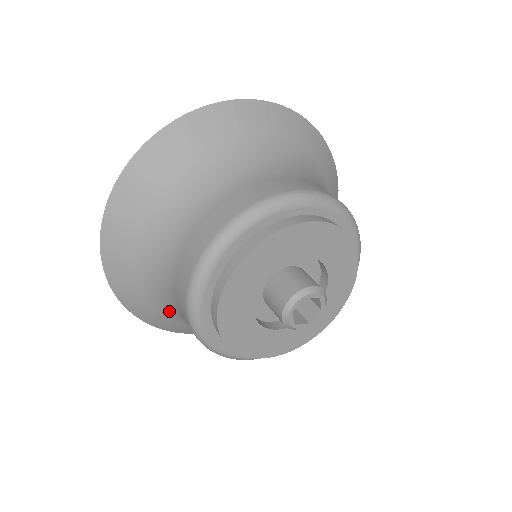
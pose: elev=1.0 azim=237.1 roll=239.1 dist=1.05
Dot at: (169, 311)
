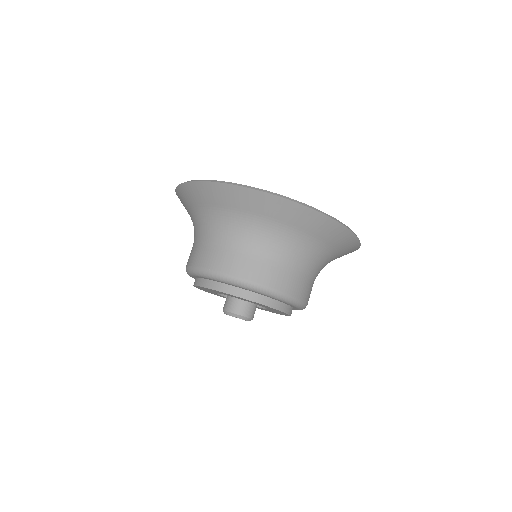
Dot at: occluded
